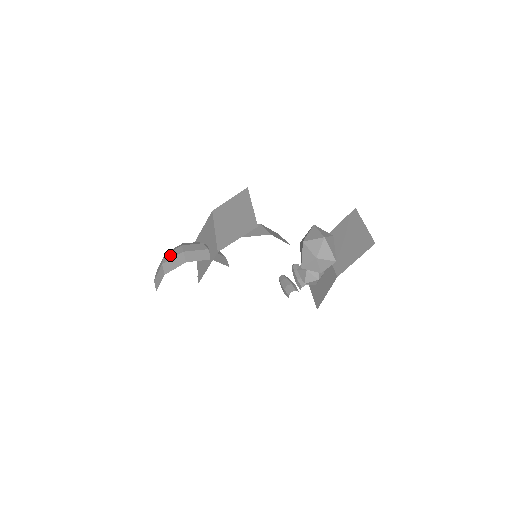
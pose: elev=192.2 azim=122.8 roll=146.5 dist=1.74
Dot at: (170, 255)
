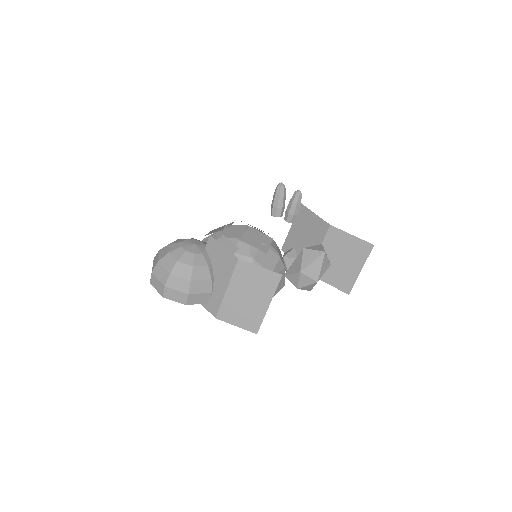
Dot at: (176, 283)
